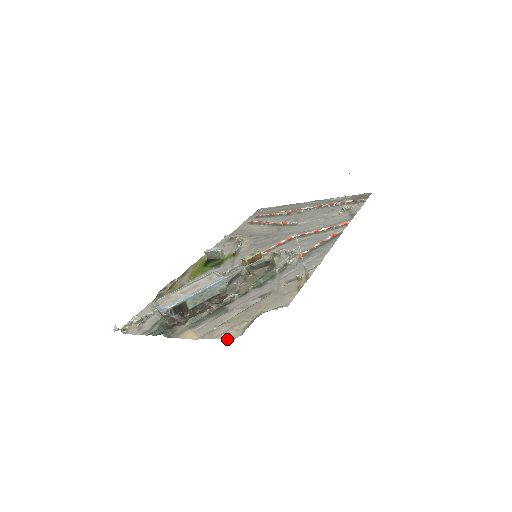
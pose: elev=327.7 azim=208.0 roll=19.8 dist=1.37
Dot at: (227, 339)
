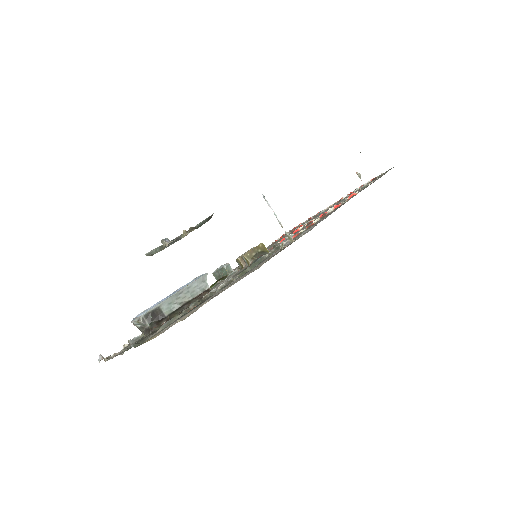
Dot at: (178, 321)
